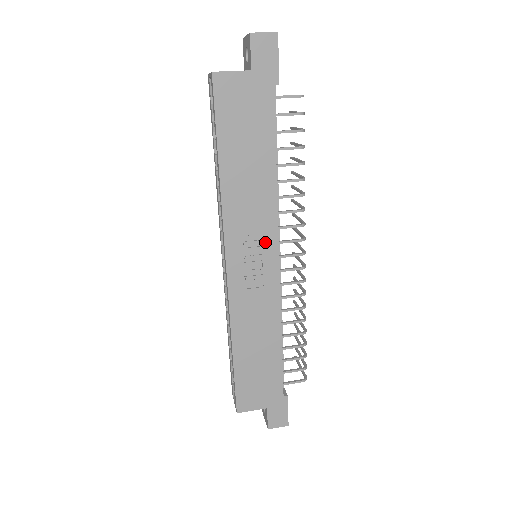
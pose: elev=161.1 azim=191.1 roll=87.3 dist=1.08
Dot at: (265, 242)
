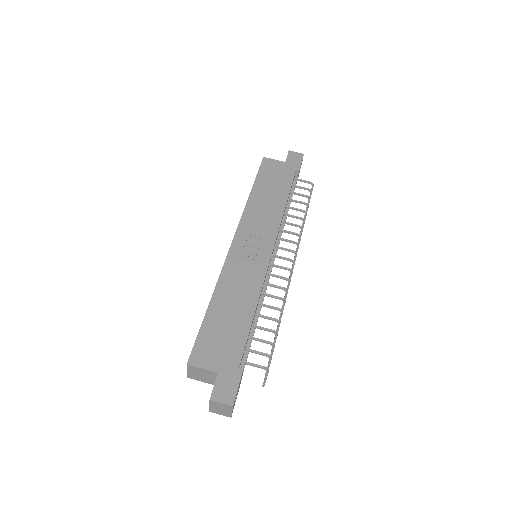
Dot at: (266, 238)
